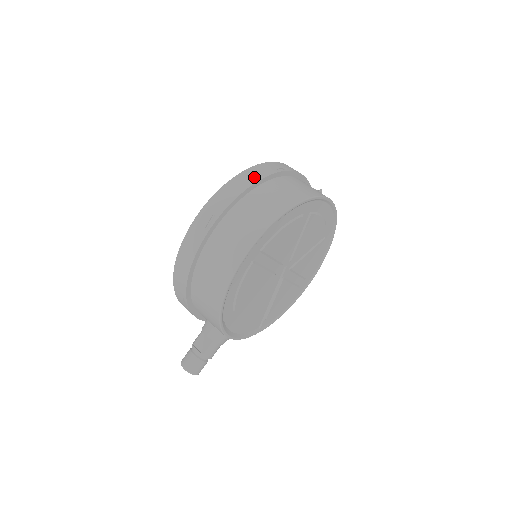
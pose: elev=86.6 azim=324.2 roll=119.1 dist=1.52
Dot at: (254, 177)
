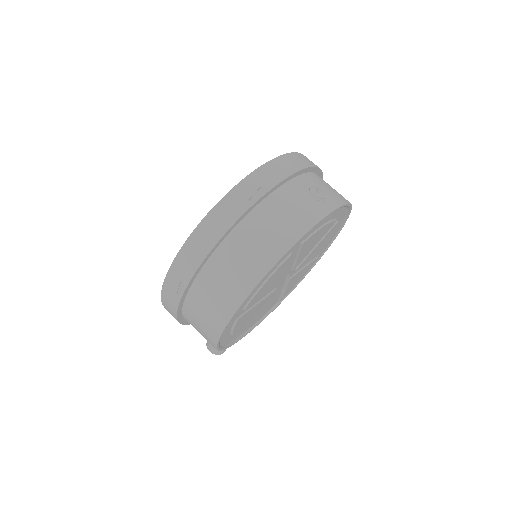
Dot at: (219, 228)
